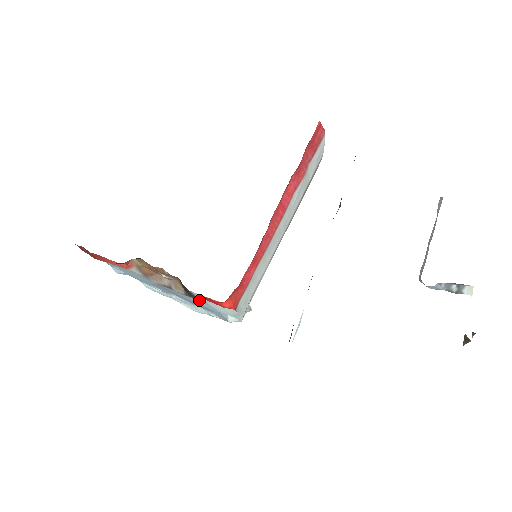
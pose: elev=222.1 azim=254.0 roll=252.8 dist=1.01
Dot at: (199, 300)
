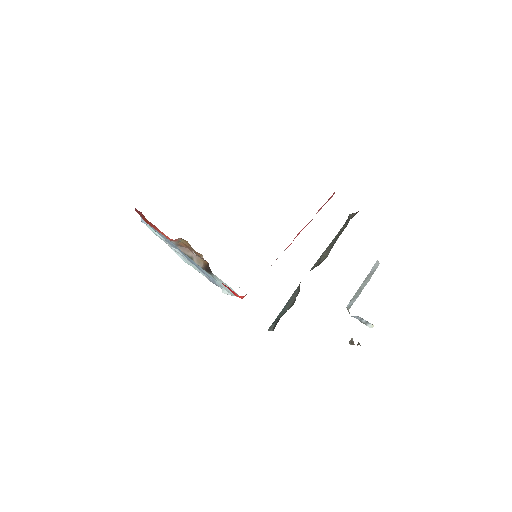
Dot at: (210, 274)
